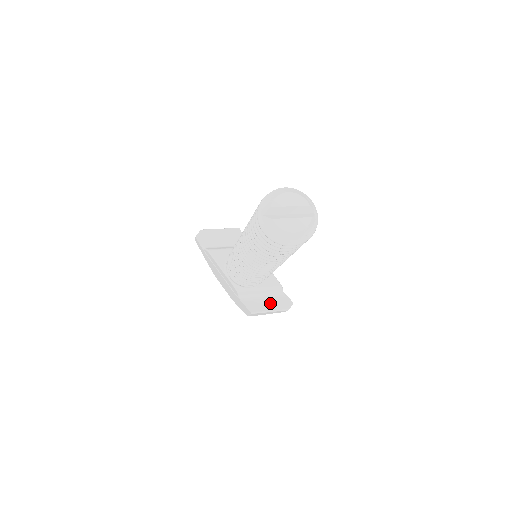
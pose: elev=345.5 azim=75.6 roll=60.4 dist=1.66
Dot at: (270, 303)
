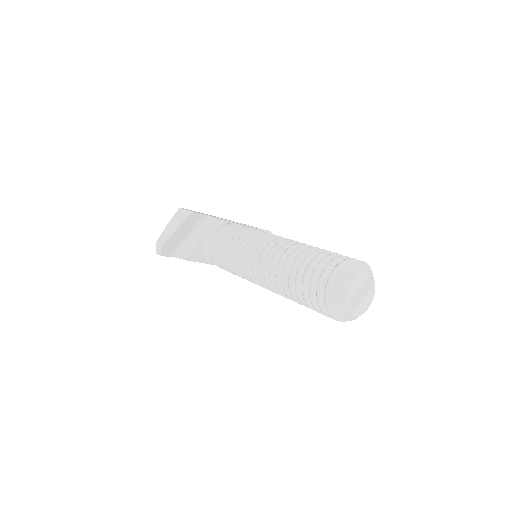
Dot at: occluded
